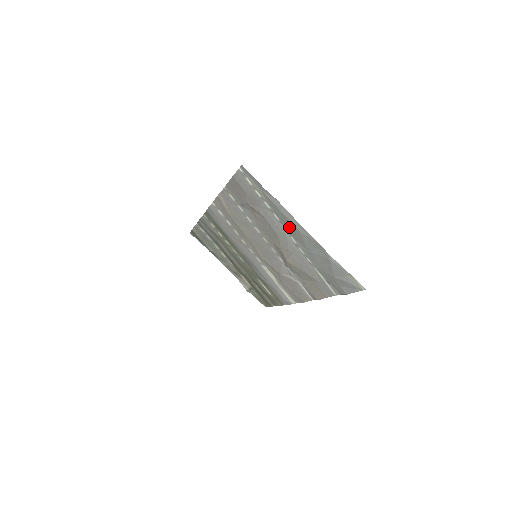
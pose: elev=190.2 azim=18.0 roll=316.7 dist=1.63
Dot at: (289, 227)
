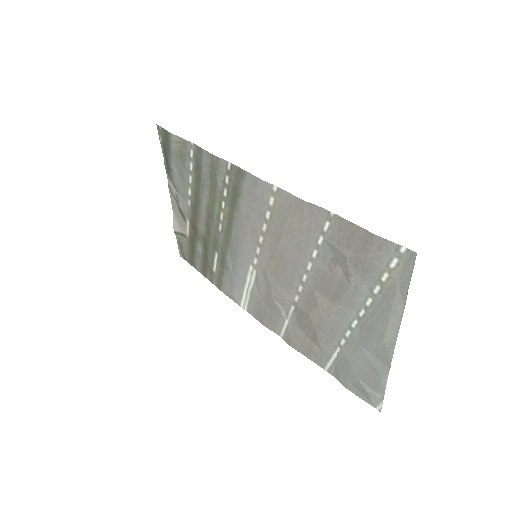
Dot at: (373, 321)
